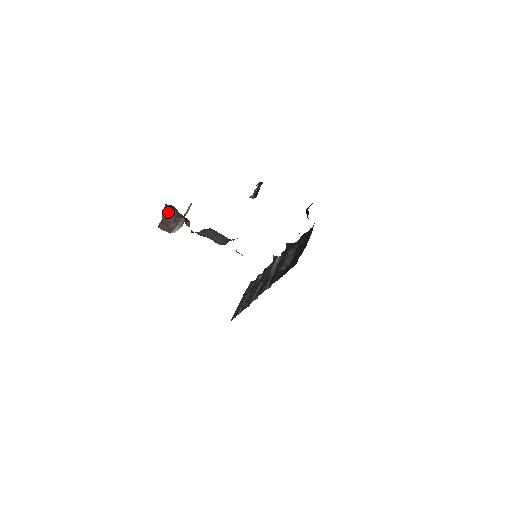
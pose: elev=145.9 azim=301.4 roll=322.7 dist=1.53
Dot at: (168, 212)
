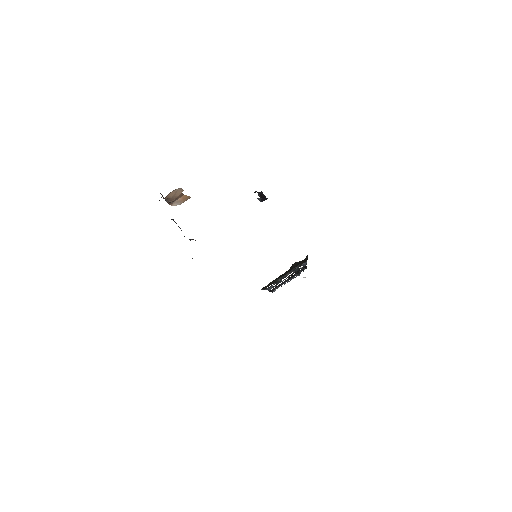
Dot at: occluded
